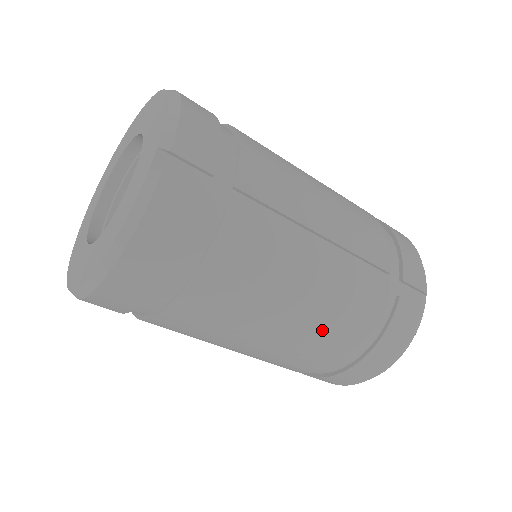
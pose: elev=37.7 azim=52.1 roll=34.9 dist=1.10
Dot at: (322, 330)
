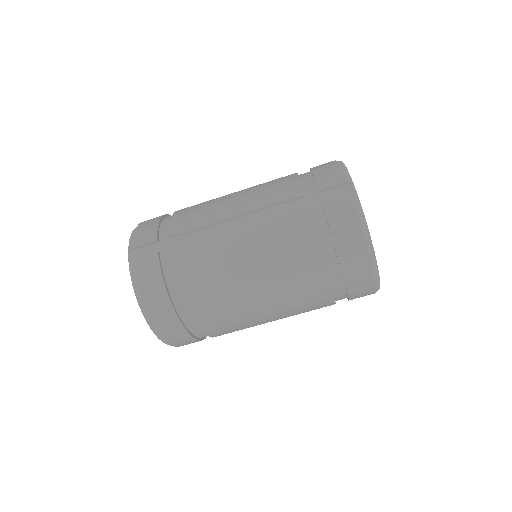
Dot at: (283, 262)
